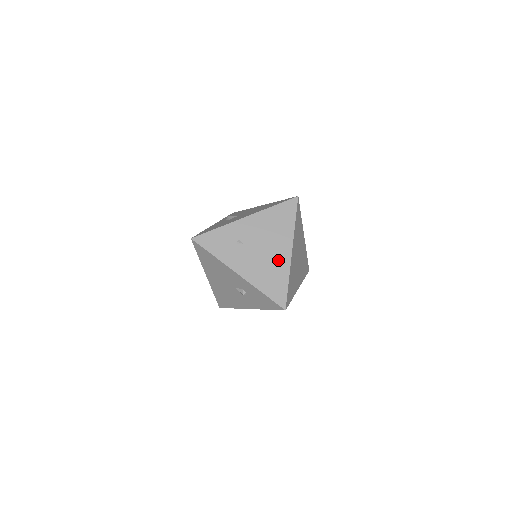
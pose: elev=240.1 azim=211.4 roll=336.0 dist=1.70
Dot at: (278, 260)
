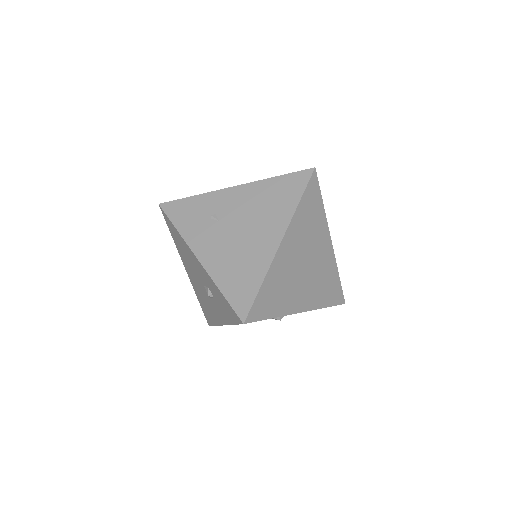
Dot at: (257, 249)
